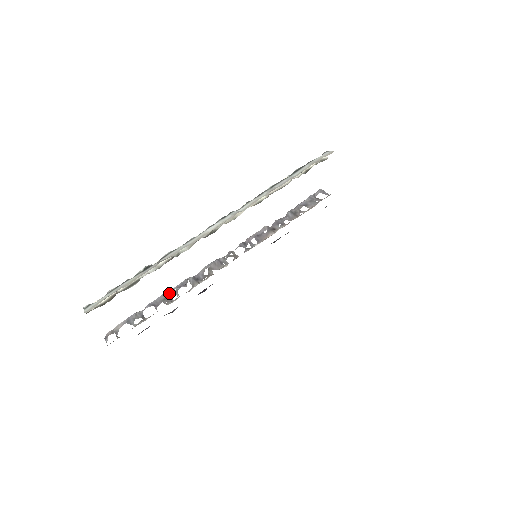
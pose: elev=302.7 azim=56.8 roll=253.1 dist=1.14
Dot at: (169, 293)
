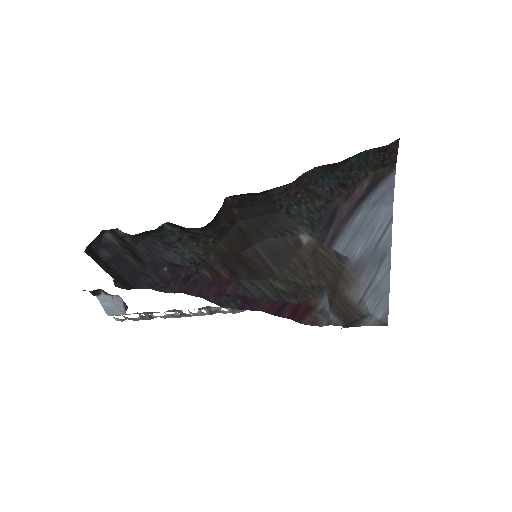
Dot at: (185, 314)
